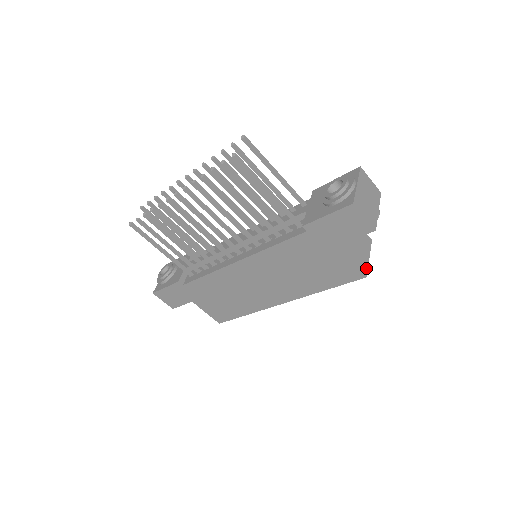
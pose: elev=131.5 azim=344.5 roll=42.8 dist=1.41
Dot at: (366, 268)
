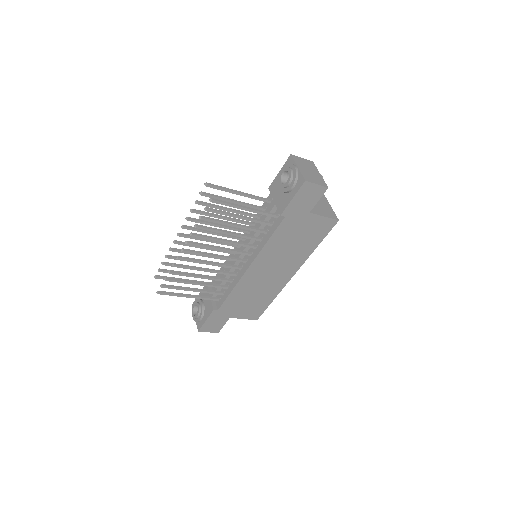
Dot at: (334, 215)
